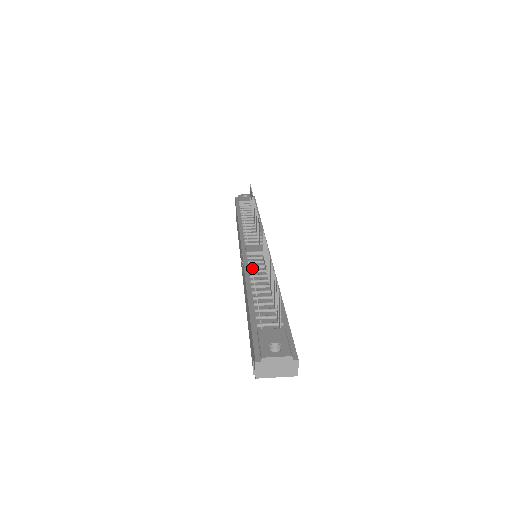
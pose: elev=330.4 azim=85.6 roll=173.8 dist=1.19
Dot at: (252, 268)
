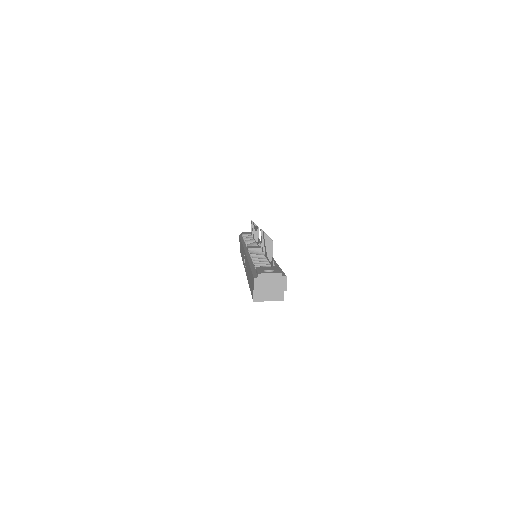
Dot at: occluded
